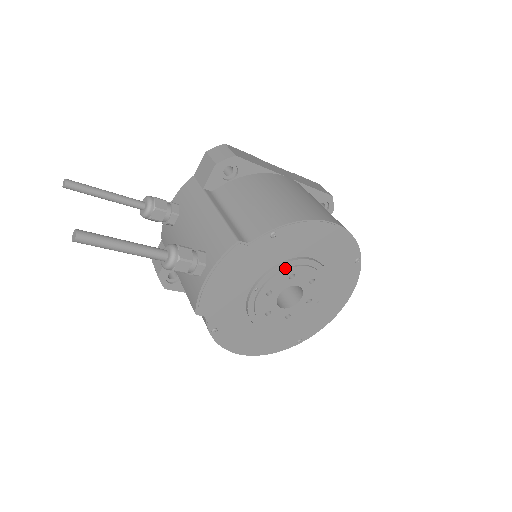
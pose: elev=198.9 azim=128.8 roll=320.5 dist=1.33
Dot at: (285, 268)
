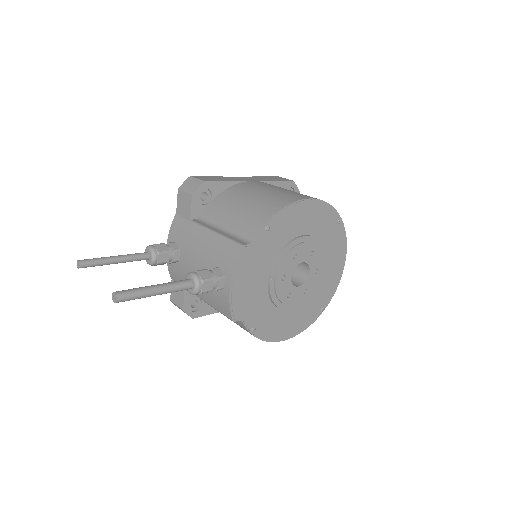
Dot at: (287, 252)
